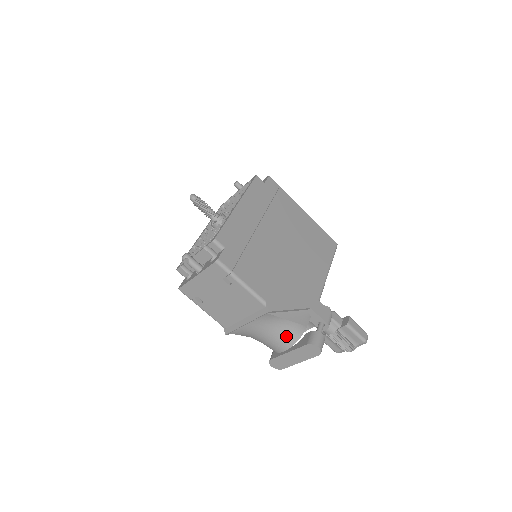
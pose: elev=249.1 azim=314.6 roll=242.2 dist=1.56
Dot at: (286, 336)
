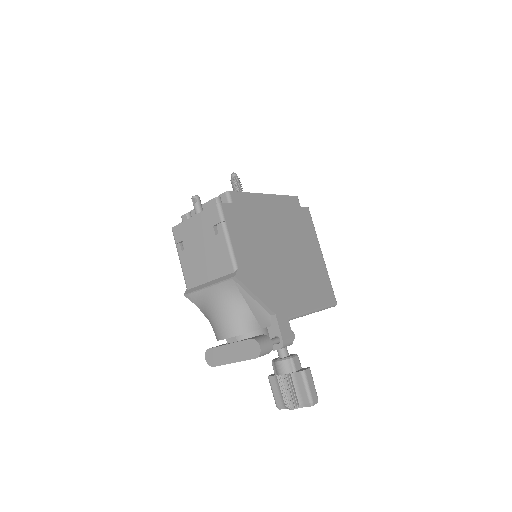
Dot at: (237, 321)
